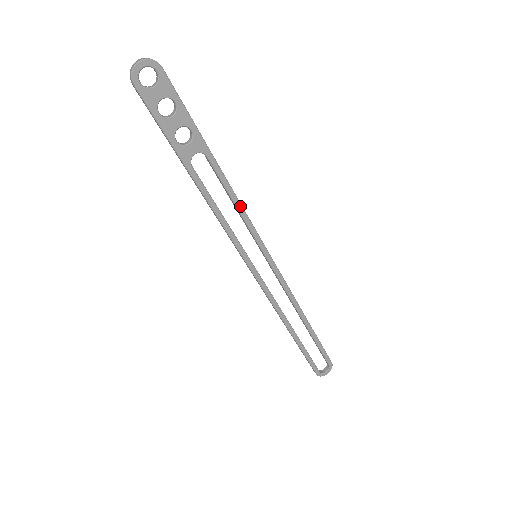
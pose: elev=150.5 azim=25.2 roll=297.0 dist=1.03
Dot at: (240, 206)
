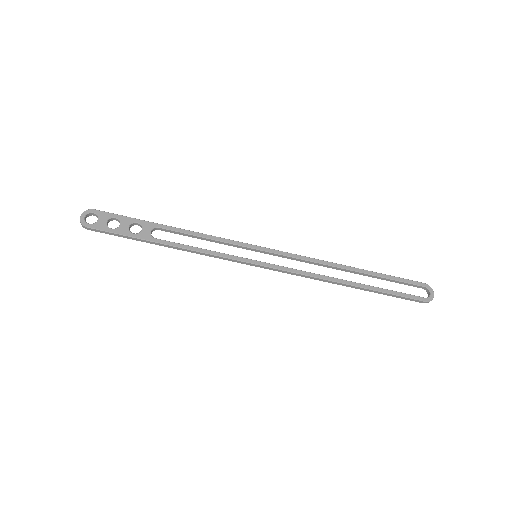
Dot at: (208, 236)
